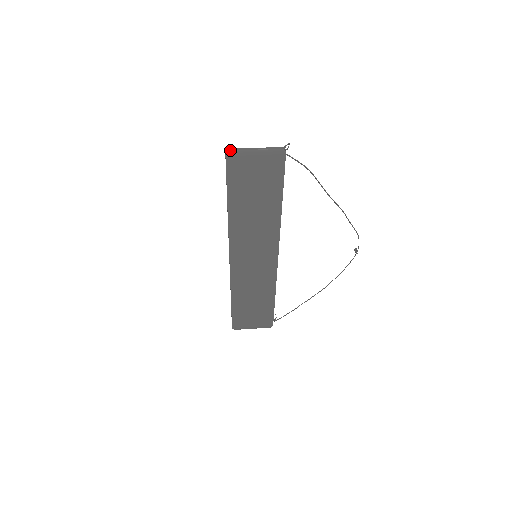
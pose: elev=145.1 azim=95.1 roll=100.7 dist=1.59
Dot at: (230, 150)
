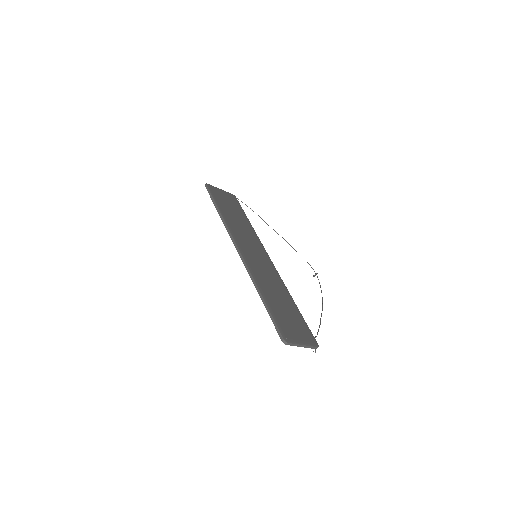
Dot at: (207, 184)
